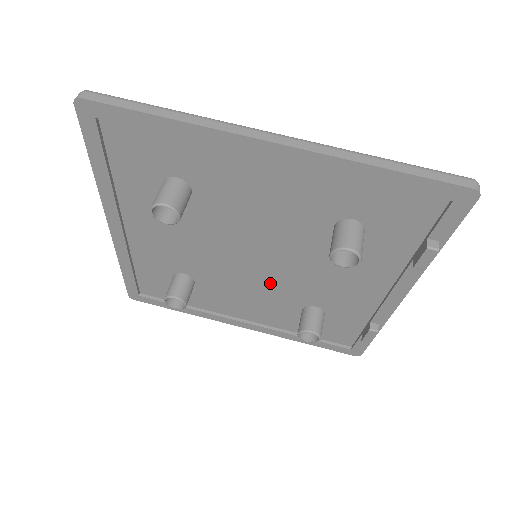
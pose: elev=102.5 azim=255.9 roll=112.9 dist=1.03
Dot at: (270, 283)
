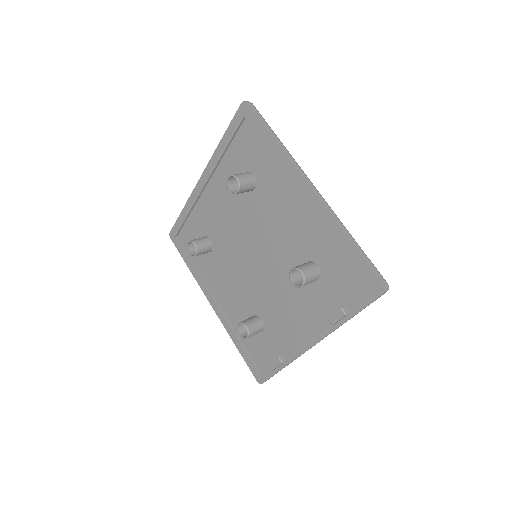
Dot at: (250, 281)
